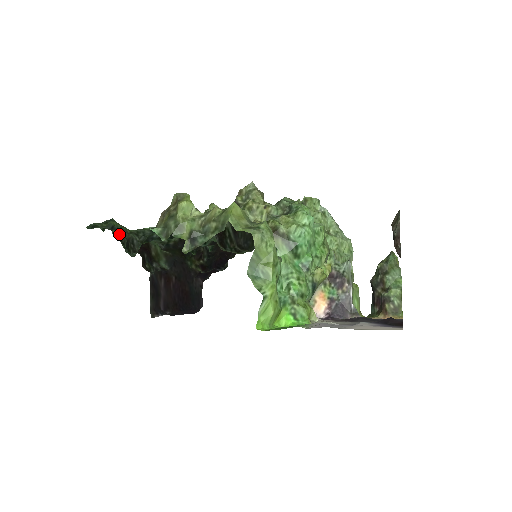
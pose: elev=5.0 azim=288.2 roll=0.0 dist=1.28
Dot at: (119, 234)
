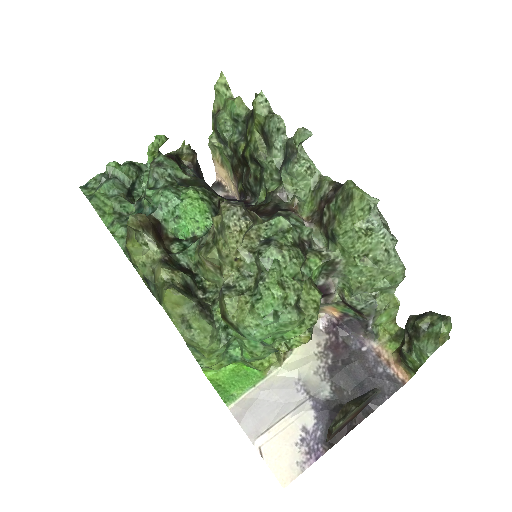
Dot at: (129, 162)
